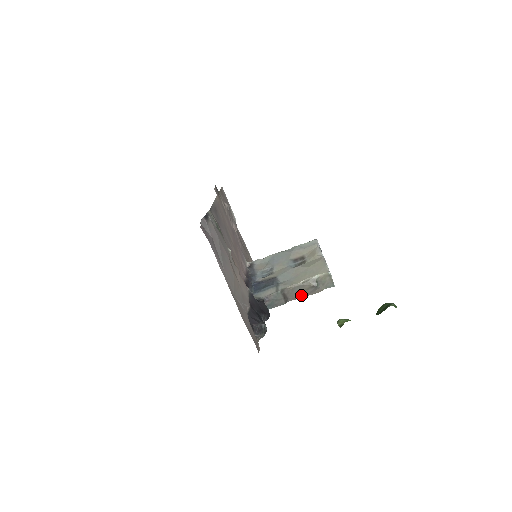
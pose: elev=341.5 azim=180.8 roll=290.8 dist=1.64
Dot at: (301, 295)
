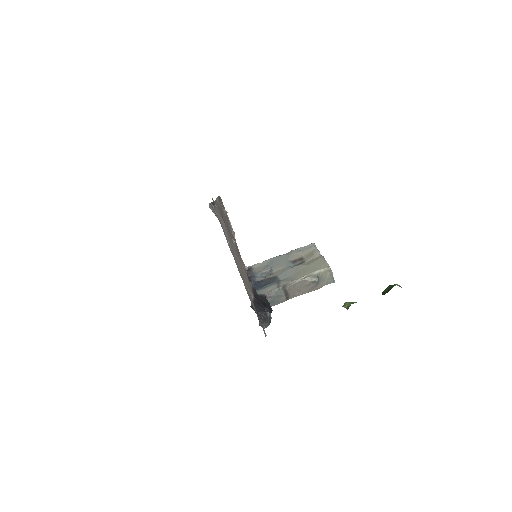
Dot at: (302, 292)
